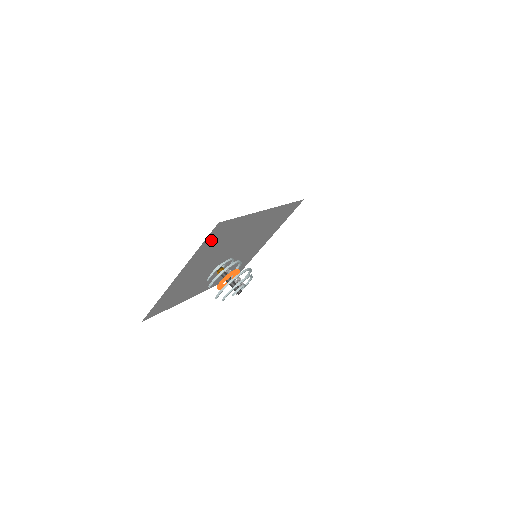
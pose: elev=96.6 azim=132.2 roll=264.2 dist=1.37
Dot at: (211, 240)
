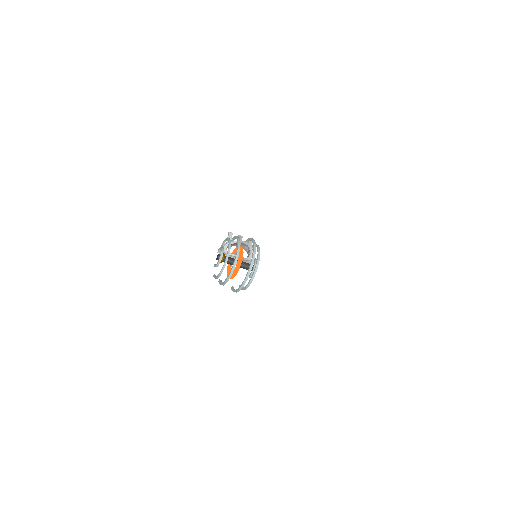
Dot at: occluded
